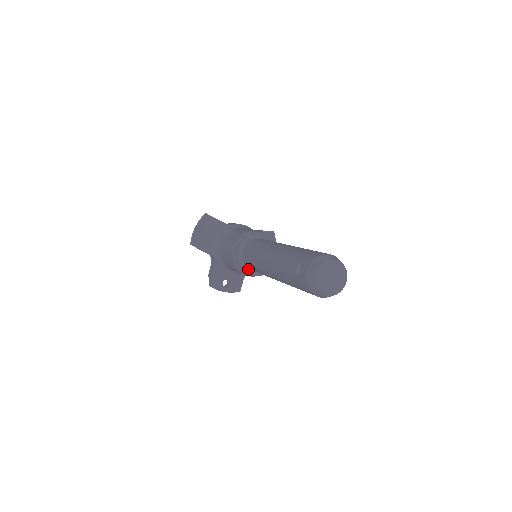
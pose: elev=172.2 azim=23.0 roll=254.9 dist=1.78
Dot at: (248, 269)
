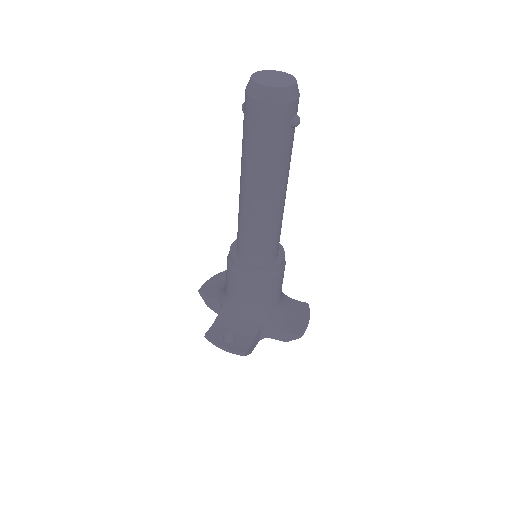
Dot at: (240, 260)
